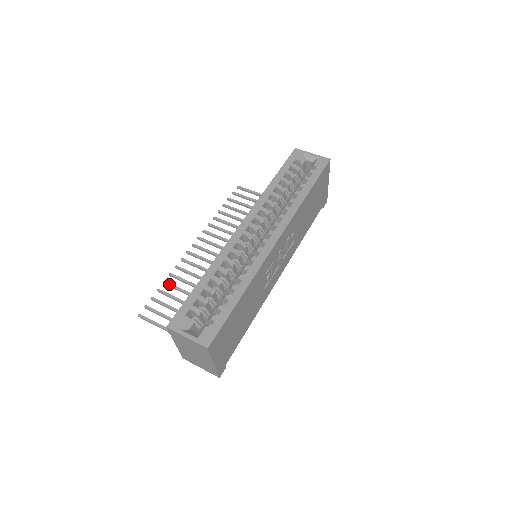
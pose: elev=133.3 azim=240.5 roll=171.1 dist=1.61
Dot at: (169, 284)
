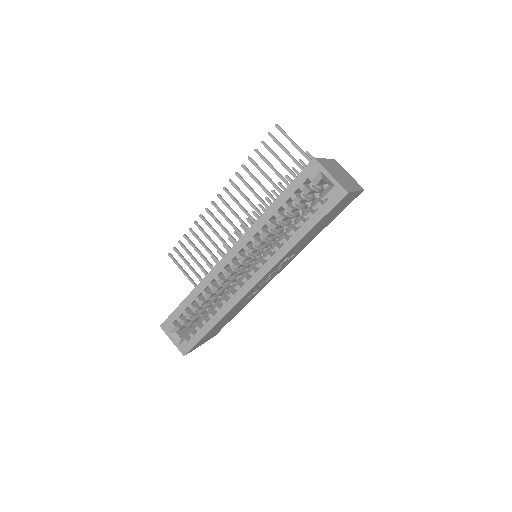
Dot at: (193, 233)
